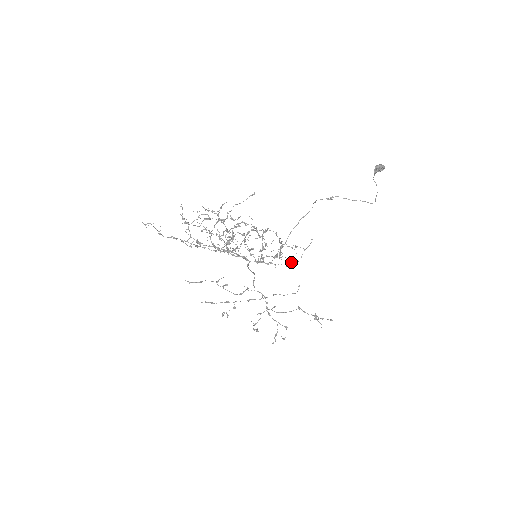
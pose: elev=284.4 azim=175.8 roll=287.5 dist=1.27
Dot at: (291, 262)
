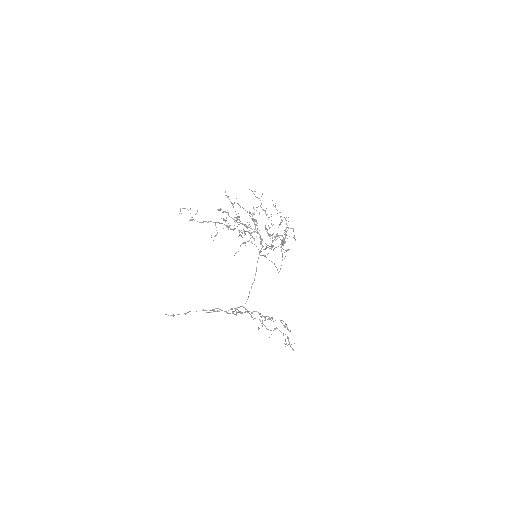
Dot at: (287, 249)
